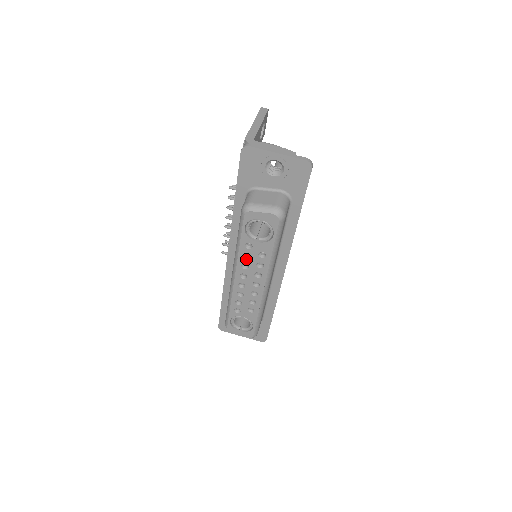
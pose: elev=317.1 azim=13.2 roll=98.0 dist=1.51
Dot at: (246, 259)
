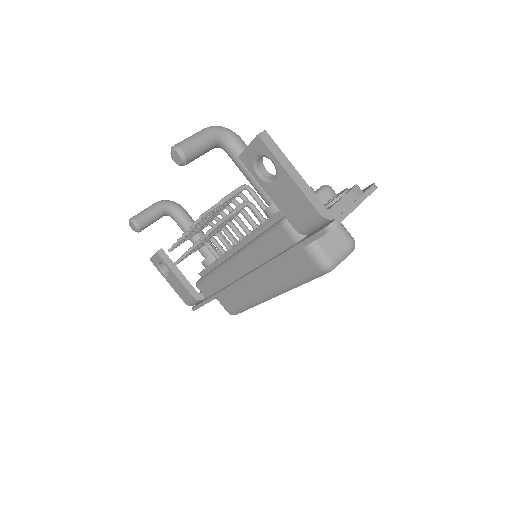
Dot at: occluded
